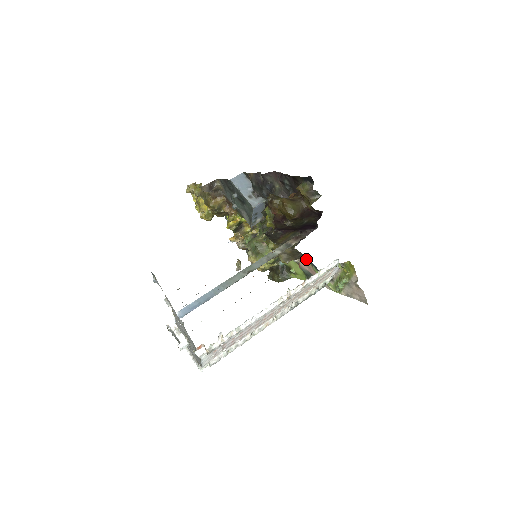
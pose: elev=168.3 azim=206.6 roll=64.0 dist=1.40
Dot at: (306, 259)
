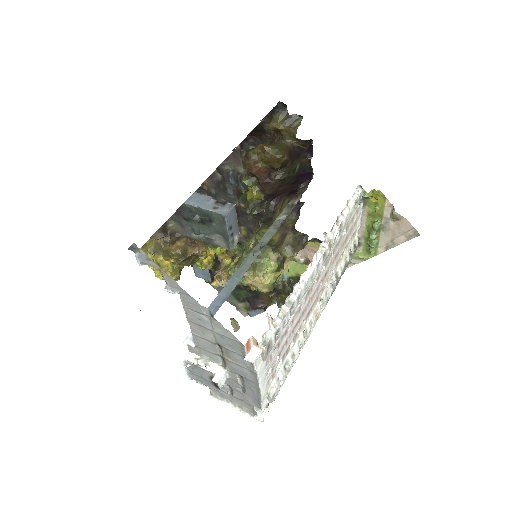
Dot at: (314, 245)
